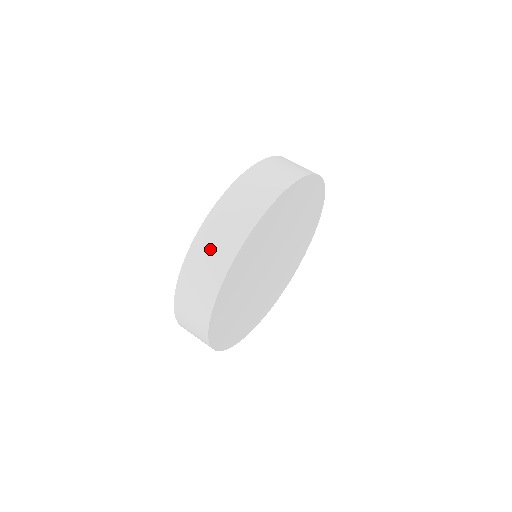
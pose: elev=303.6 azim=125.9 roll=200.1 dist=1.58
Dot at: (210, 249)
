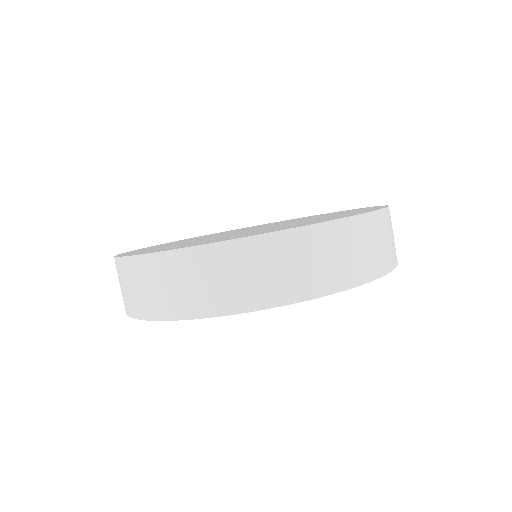
Dot at: (120, 282)
